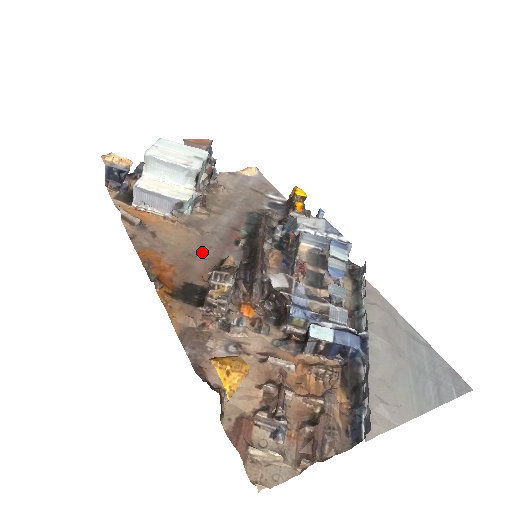
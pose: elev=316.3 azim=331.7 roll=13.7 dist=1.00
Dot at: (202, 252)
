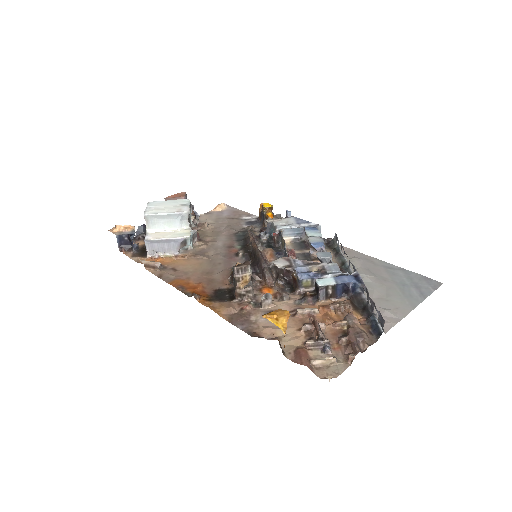
Dot at: (215, 268)
